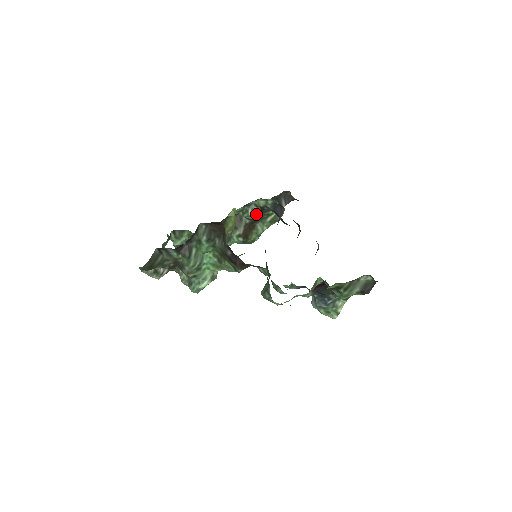
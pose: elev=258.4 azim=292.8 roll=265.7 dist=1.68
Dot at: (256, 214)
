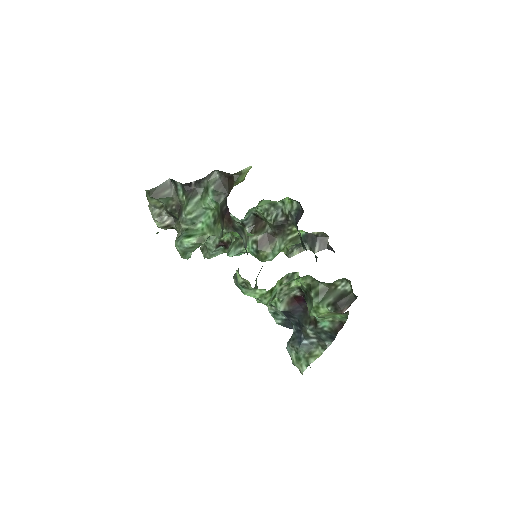
Dot at: (279, 221)
